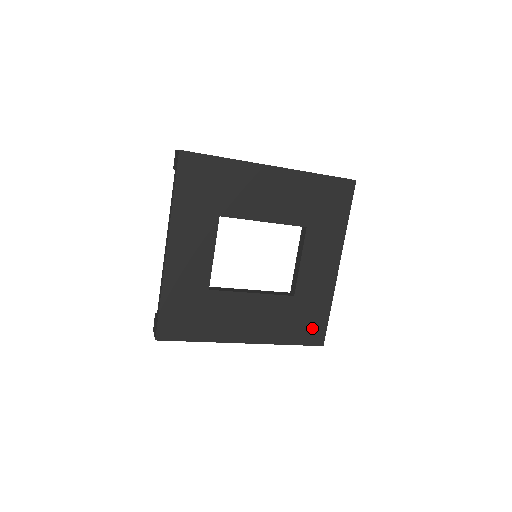
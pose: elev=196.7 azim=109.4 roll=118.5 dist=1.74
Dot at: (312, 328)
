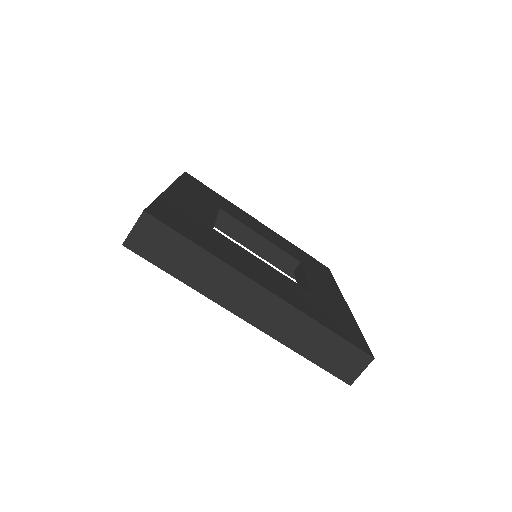
Dot at: (348, 331)
